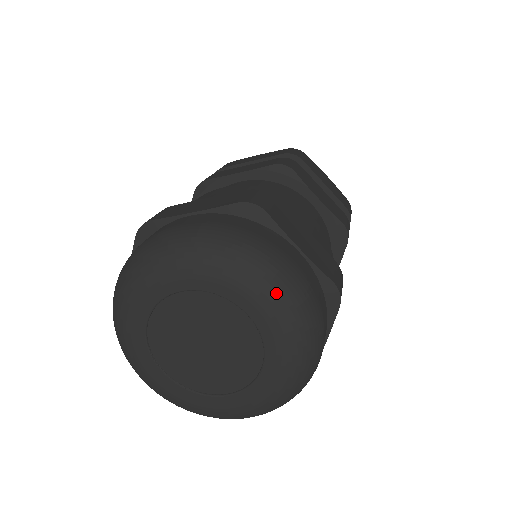
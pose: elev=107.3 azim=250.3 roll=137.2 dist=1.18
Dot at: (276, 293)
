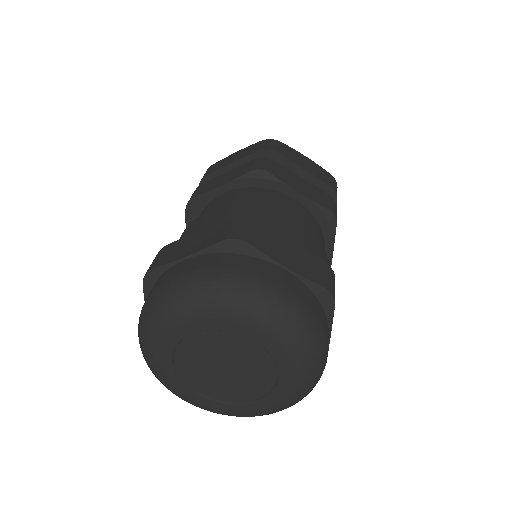
Dot at: (309, 379)
